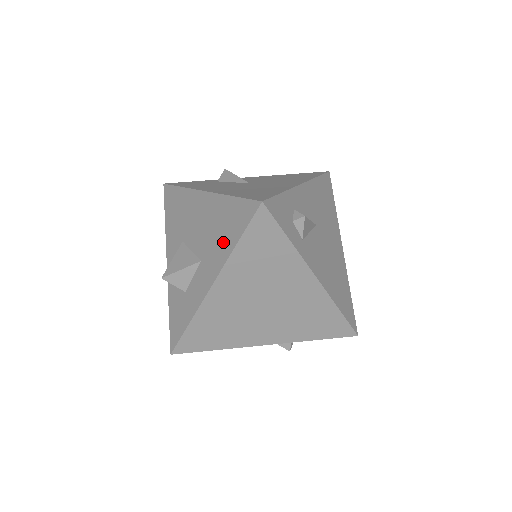
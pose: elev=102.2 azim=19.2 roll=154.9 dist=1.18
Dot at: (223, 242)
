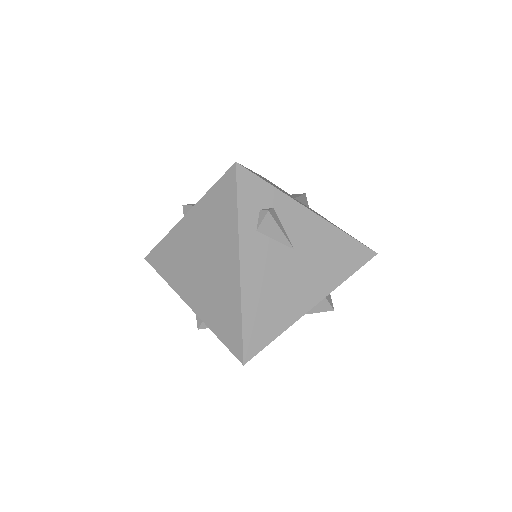
Dot at: occluded
